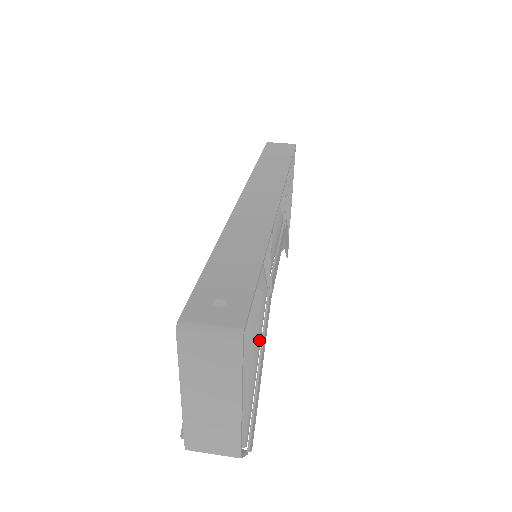
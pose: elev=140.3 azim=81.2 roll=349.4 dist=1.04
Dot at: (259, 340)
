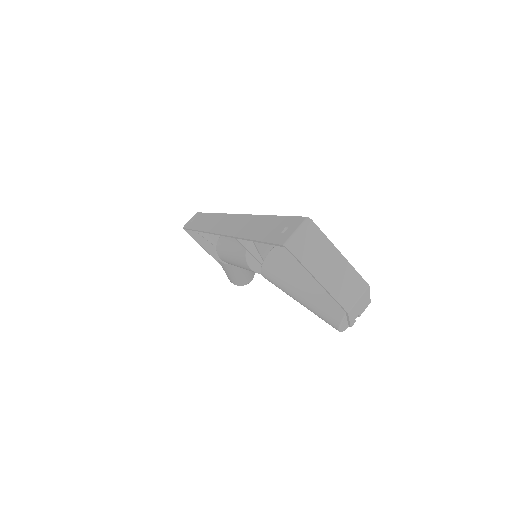
Dot at: occluded
